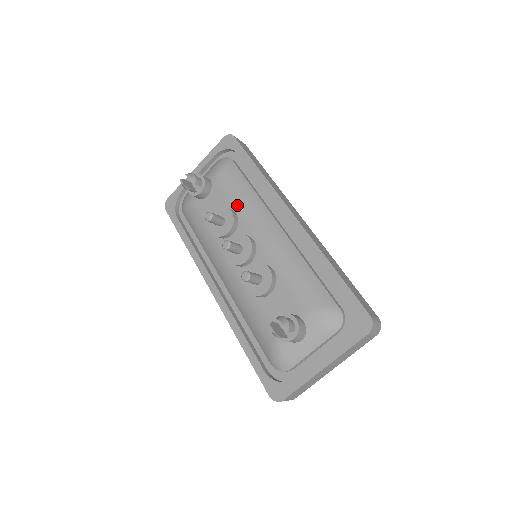
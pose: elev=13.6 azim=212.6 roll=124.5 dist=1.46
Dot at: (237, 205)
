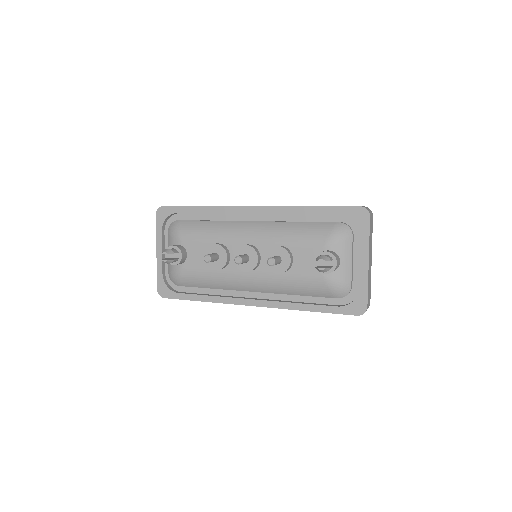
Dot at: (213, 238)
